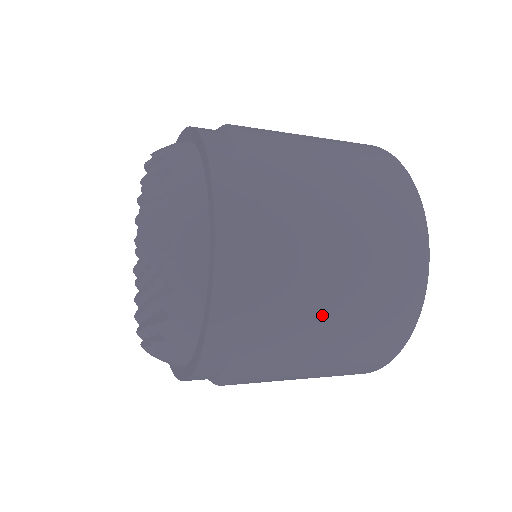
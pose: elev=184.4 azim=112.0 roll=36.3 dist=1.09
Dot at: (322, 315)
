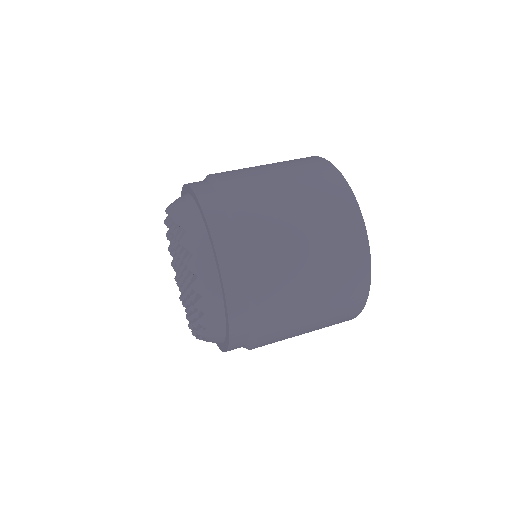
Dot at: (297, 263)
